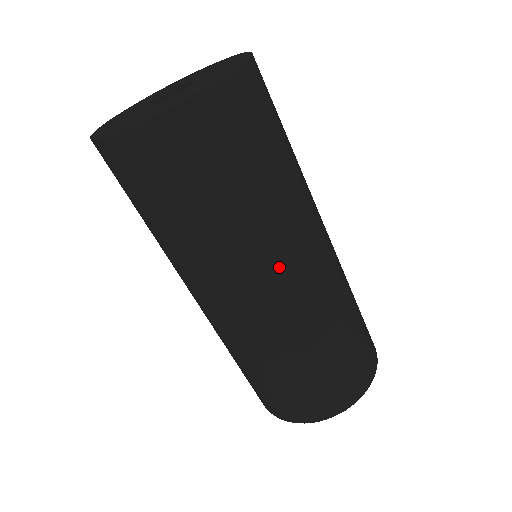
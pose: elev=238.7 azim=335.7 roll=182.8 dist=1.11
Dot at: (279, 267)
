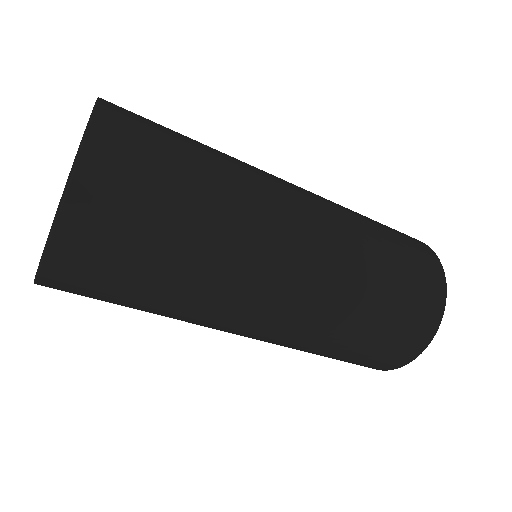
Dot at: (246, 313)
